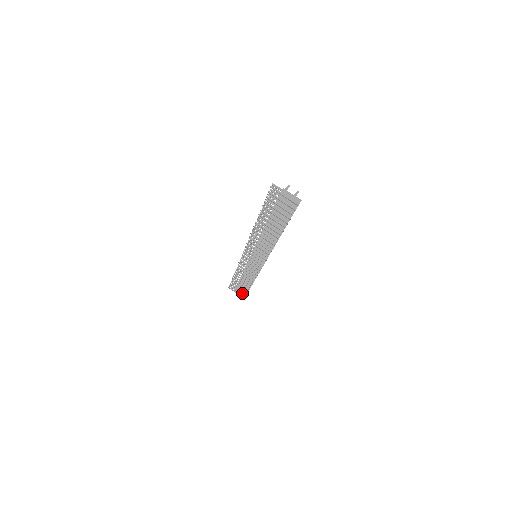
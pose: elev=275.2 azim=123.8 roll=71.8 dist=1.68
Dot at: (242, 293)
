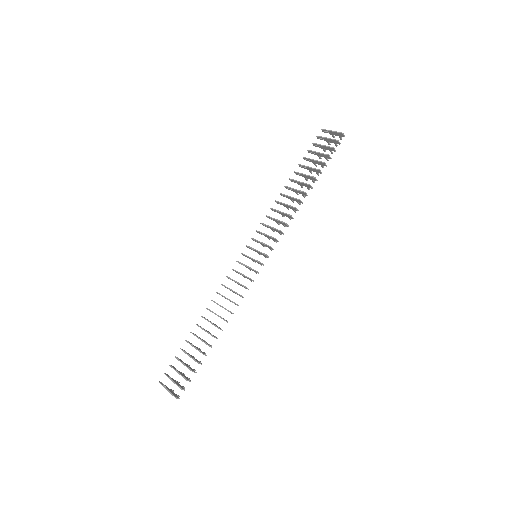
Dot at: (179, 385)
